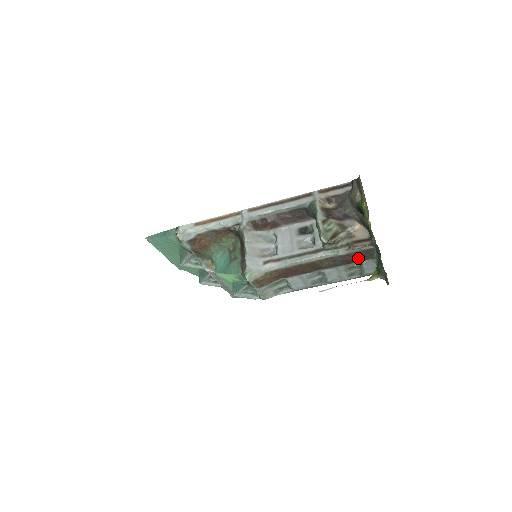
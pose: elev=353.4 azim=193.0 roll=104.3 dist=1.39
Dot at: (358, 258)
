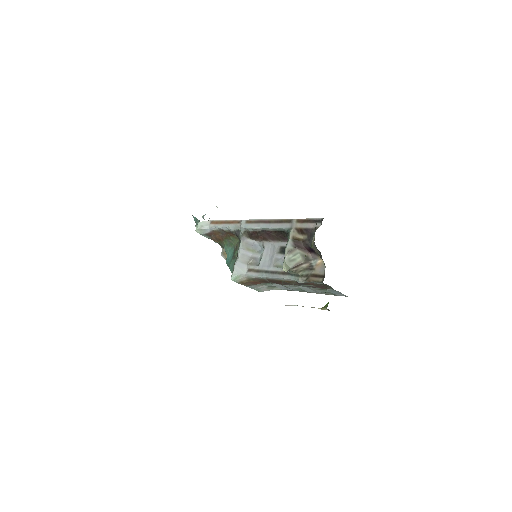
Dot at: (319, 287)
